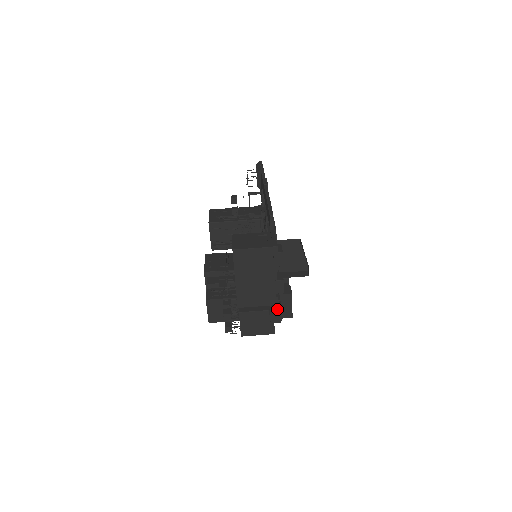
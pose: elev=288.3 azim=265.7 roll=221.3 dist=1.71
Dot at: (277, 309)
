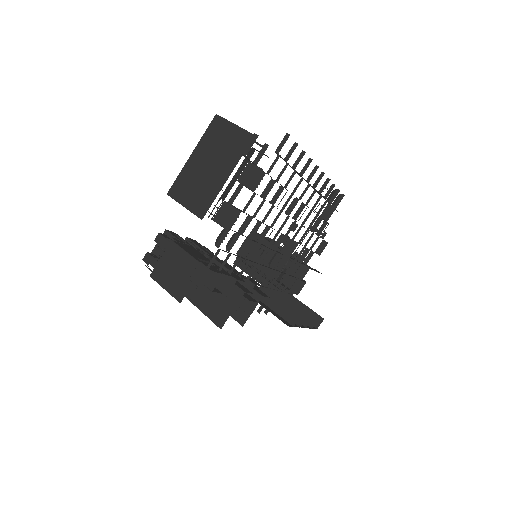
Dot at: (208, 267)
